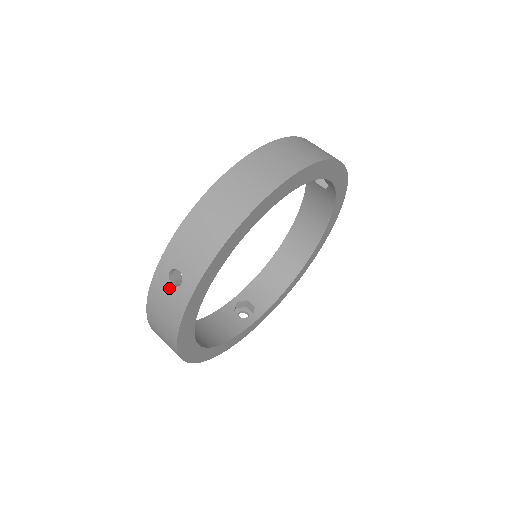
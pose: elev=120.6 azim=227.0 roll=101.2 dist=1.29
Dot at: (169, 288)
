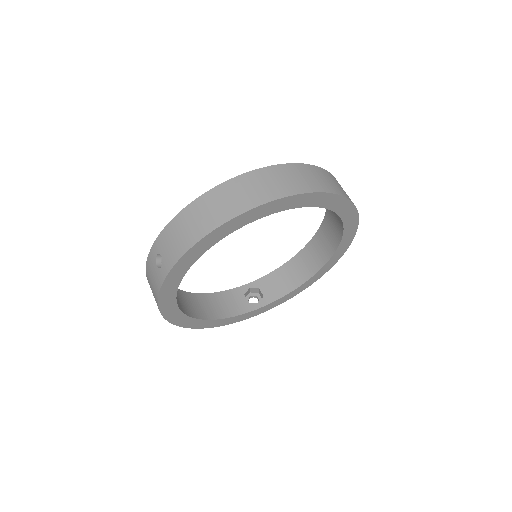
Dot at: (155, 267)
